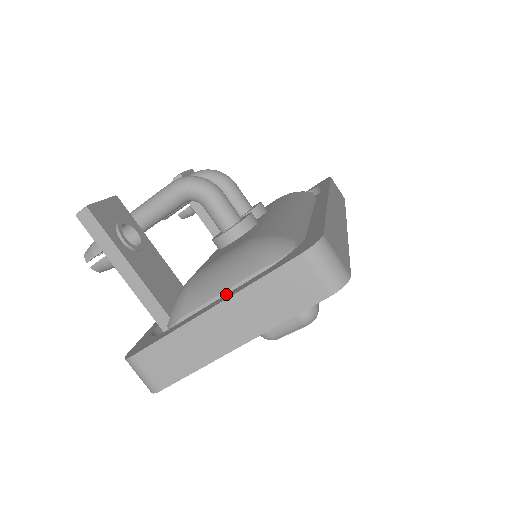
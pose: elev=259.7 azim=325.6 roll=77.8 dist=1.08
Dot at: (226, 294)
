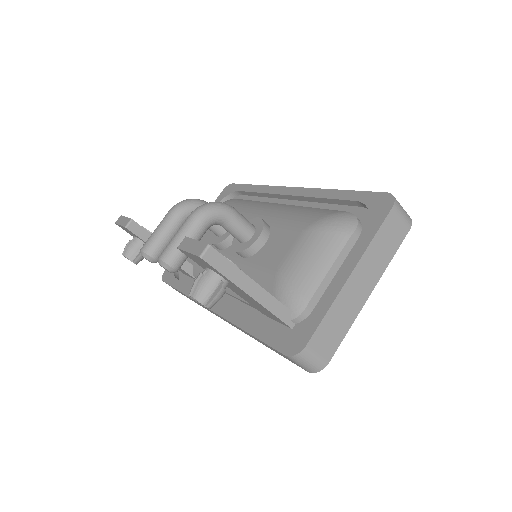
Dot at: (346, 262)
